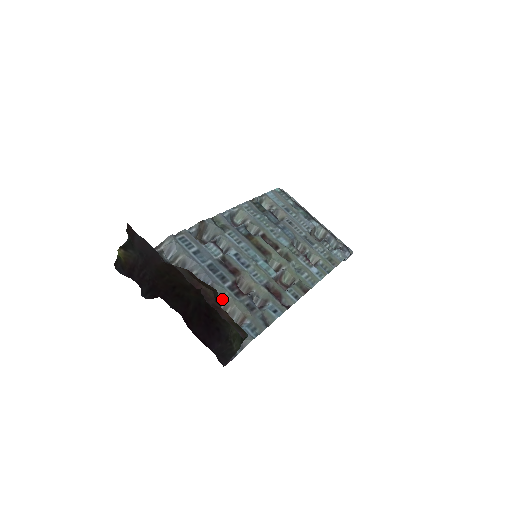
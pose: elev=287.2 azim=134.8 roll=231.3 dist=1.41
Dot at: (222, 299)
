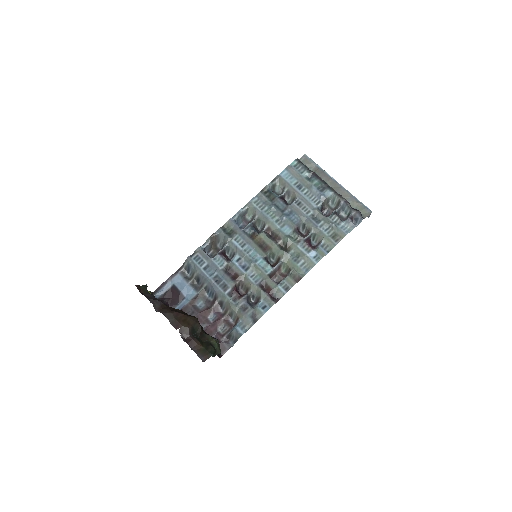
Dot at: (224, 304)
